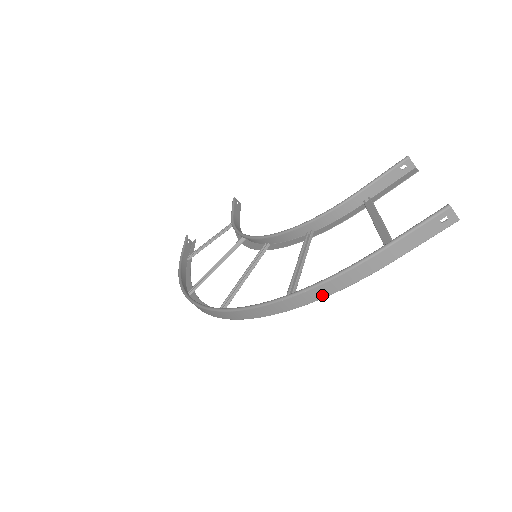
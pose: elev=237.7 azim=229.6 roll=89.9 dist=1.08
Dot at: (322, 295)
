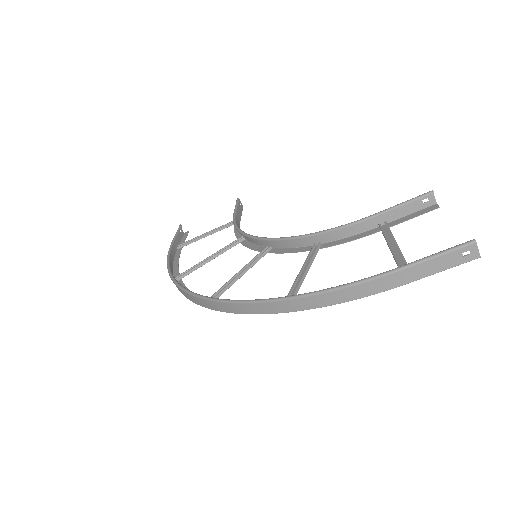
Dot at: (326, 303)
